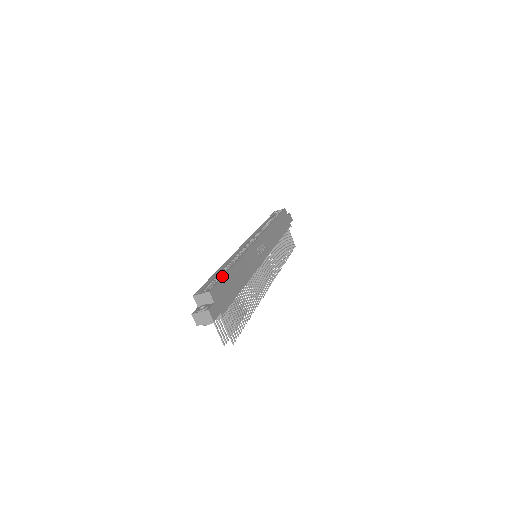
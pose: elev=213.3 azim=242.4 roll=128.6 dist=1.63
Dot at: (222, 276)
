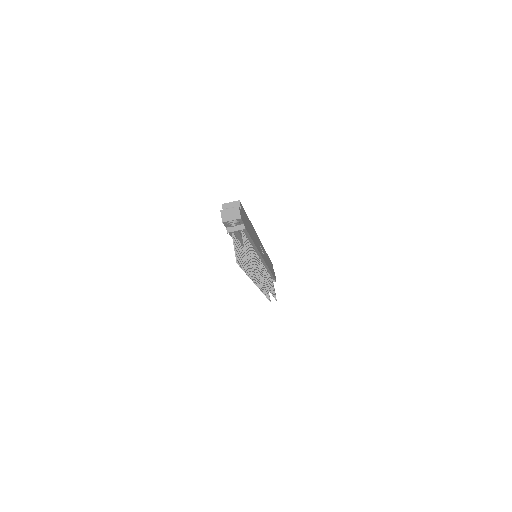
Dot at: occluded
